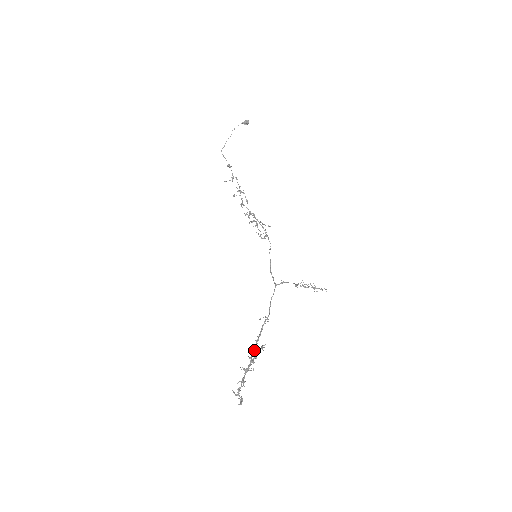
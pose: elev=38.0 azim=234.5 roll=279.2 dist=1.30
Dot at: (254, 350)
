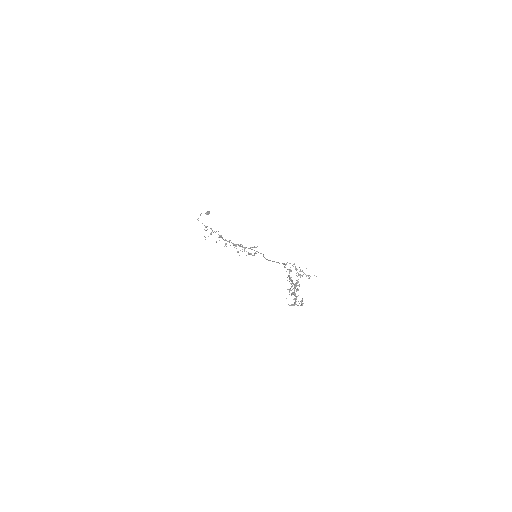
Dot at: (292, 281)
